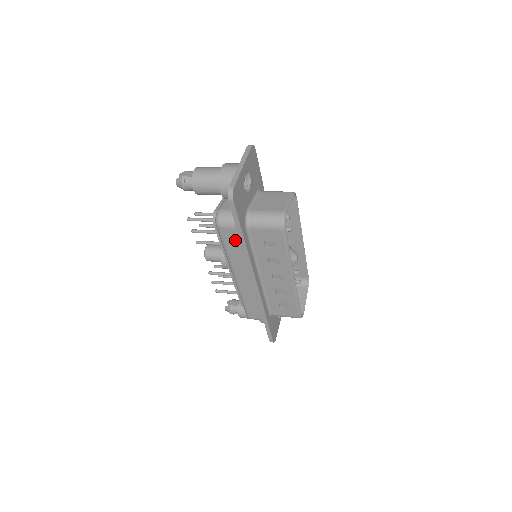
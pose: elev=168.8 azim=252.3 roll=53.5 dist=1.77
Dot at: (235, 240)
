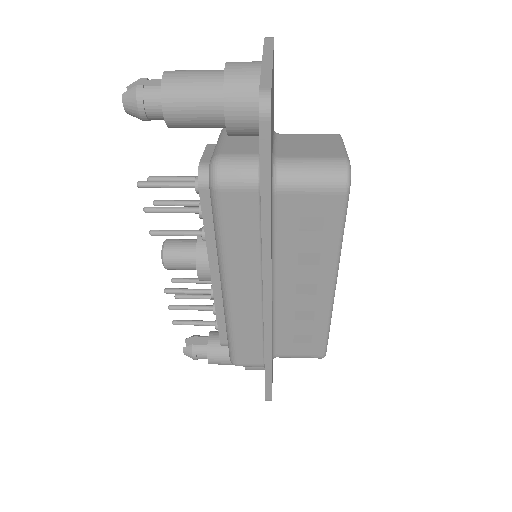
Dot at: (246, 217)
